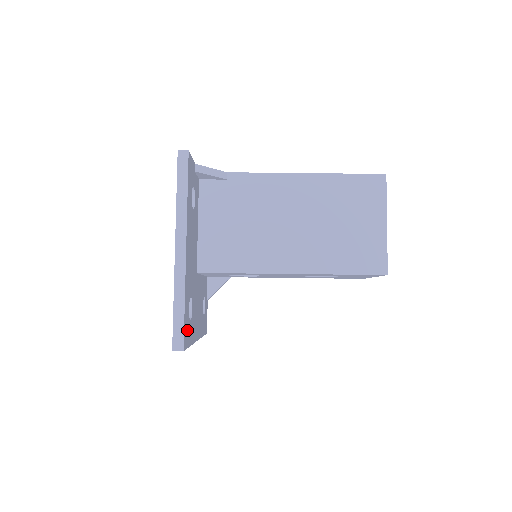
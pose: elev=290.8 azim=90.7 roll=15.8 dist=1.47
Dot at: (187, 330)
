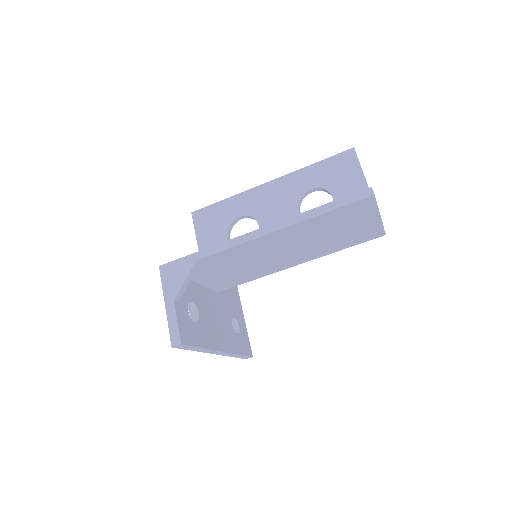
Dot at: (244, 341)
